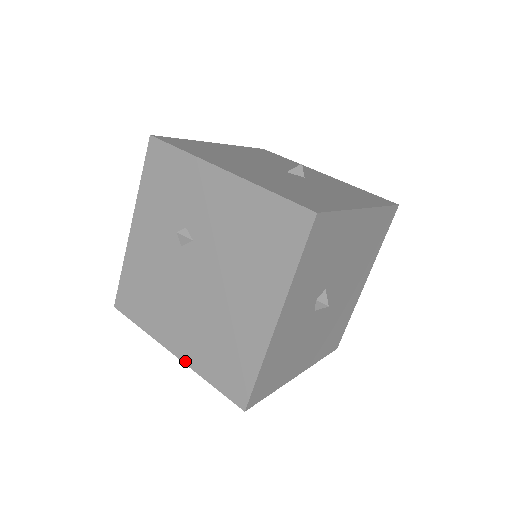
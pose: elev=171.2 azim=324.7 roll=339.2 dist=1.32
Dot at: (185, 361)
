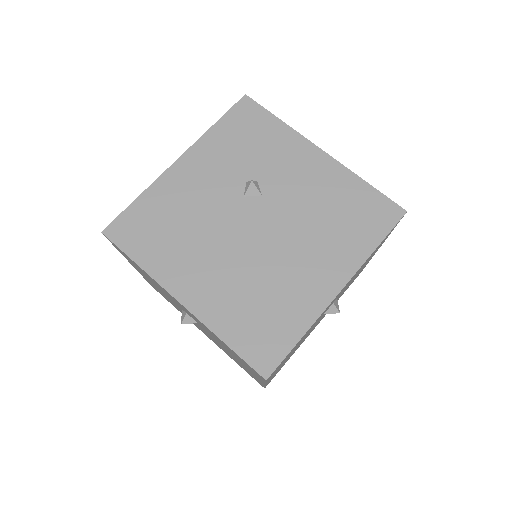
Dot at: (196, 313)
